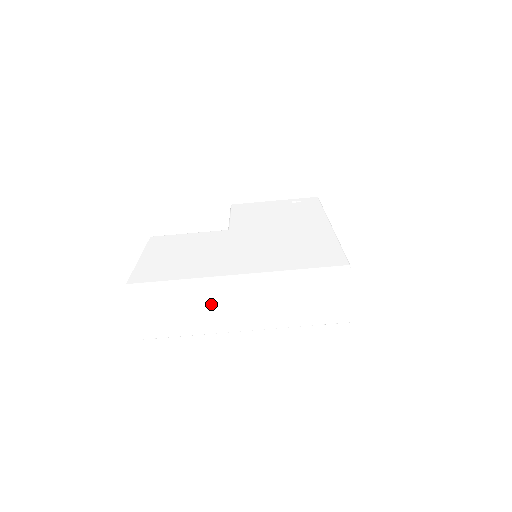
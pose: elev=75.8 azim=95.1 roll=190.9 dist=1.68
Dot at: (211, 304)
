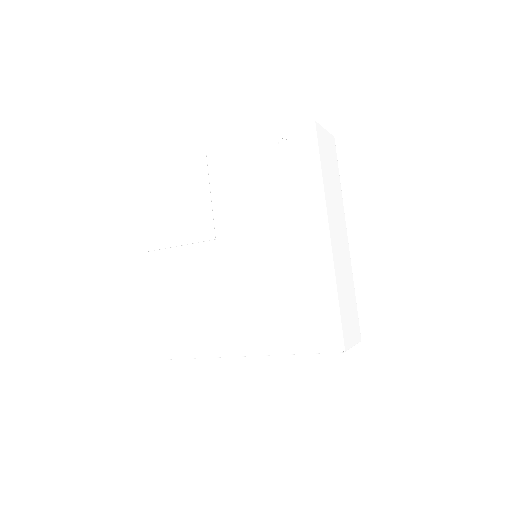
Dot at: occluded
